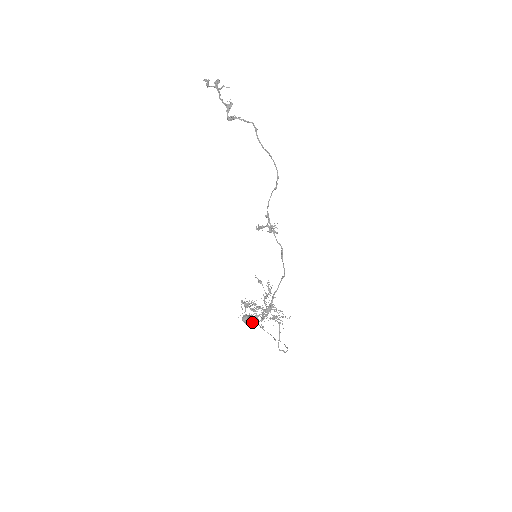
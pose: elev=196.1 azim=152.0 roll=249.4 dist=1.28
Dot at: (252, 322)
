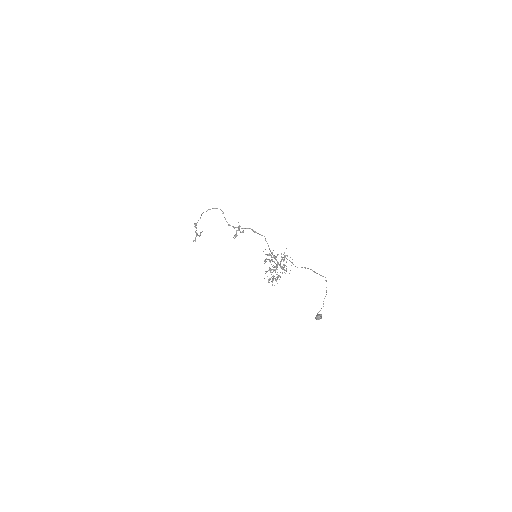
Dot at: occluded
